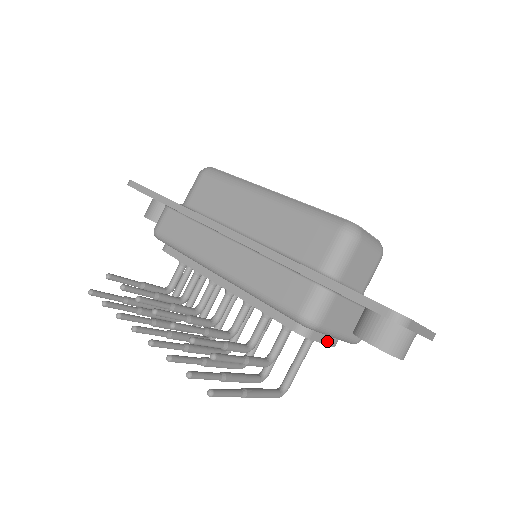
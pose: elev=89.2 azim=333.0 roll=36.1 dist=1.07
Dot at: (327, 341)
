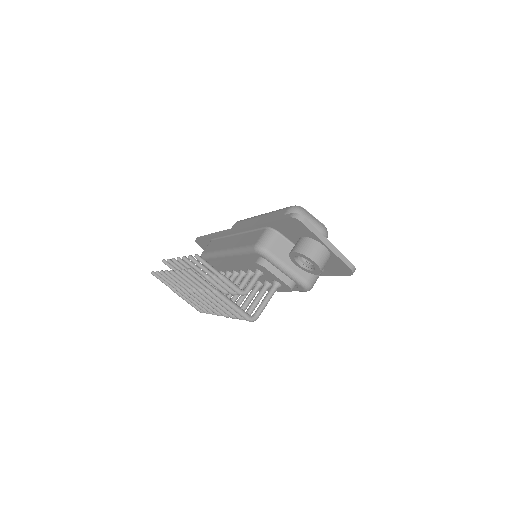
Dot at: (282, 278)
